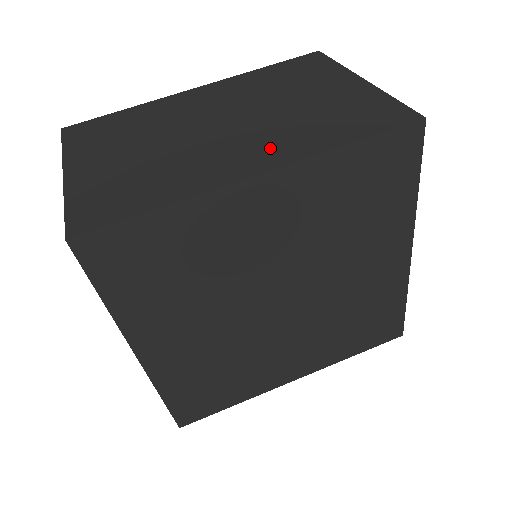
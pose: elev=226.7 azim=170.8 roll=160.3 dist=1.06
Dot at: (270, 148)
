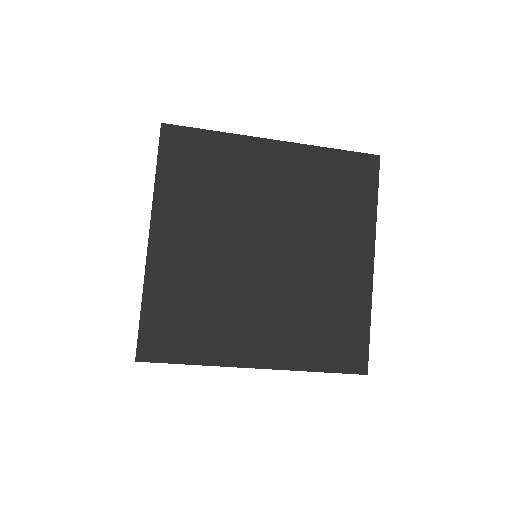
Dot at: occluded
